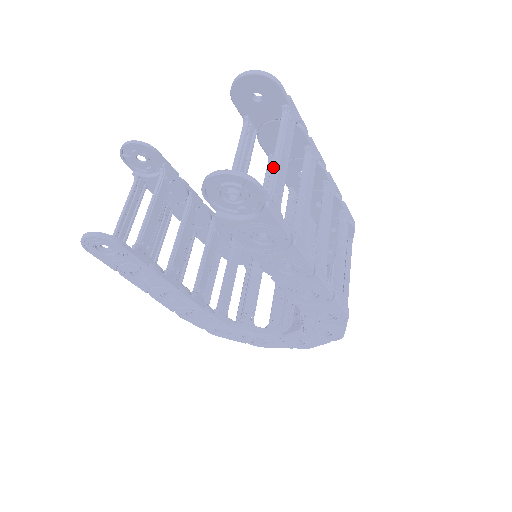
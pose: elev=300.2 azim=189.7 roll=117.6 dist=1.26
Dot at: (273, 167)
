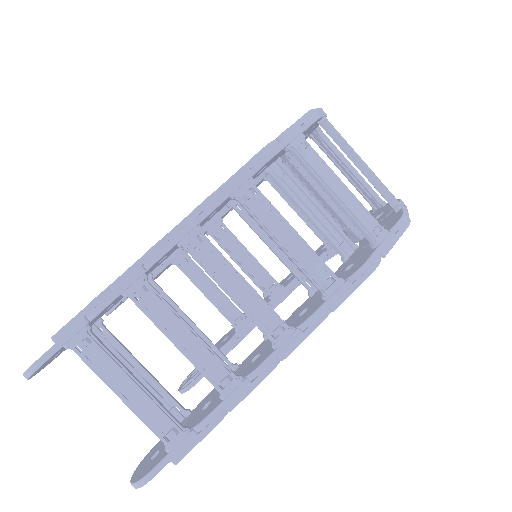
Dot at: (137, 416)
